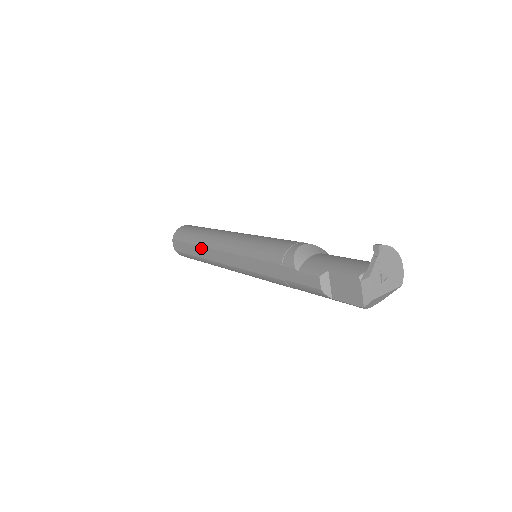
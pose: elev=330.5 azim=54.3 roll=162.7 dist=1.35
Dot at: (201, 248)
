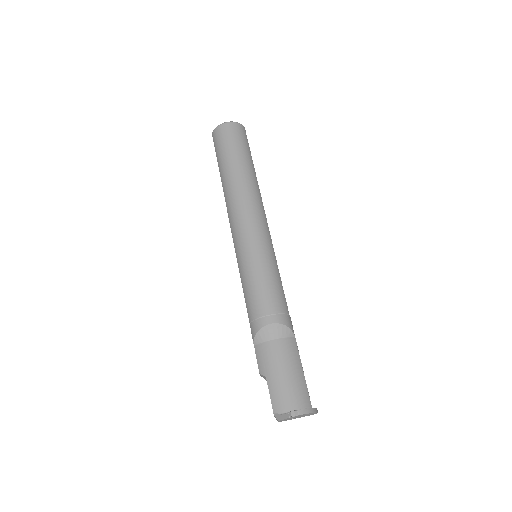
Dot at: occluded
